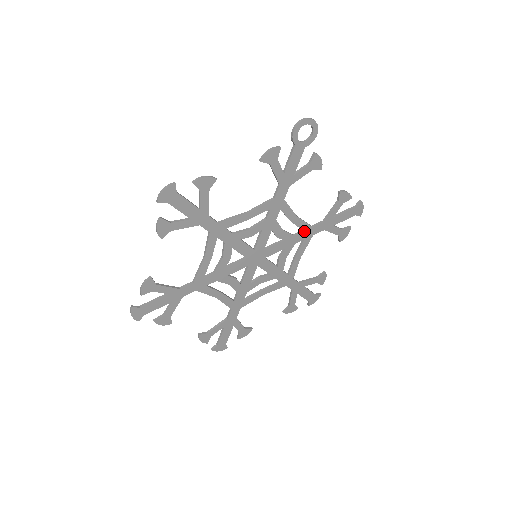
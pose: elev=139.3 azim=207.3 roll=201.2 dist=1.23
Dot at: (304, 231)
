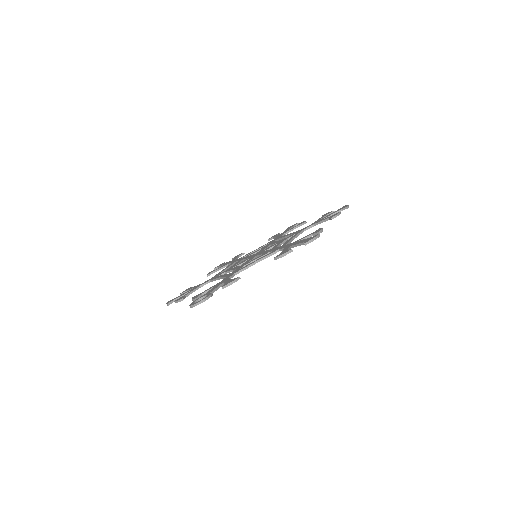
Dot at: occluded
